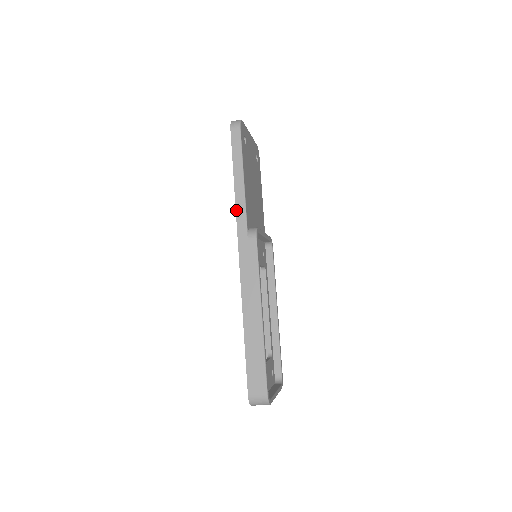
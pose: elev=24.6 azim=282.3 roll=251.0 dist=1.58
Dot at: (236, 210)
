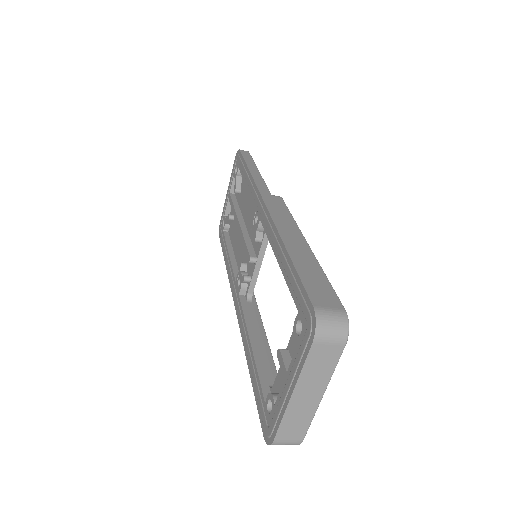
Dot at: (254, 180)
